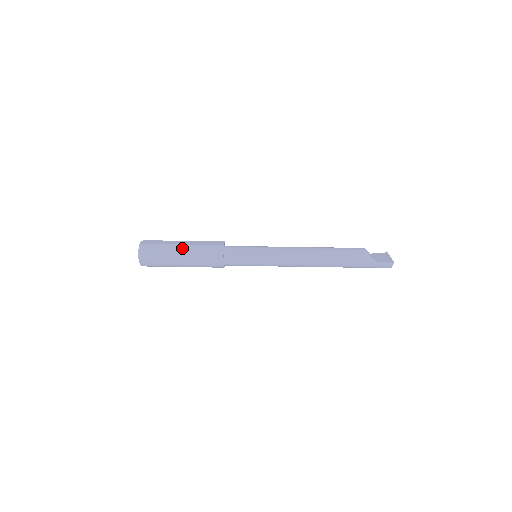
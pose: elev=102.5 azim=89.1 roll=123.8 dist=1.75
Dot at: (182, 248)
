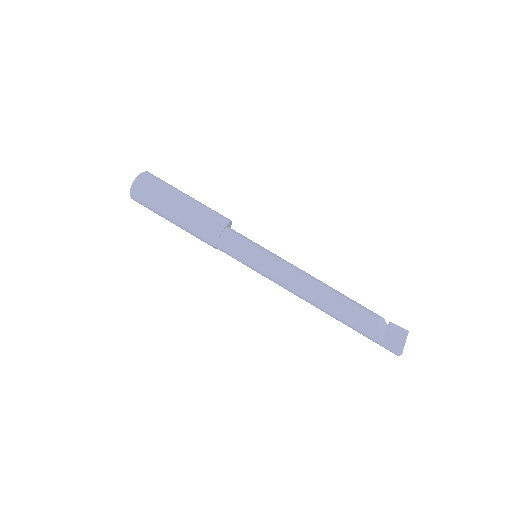
Dot at: (178, 207)
